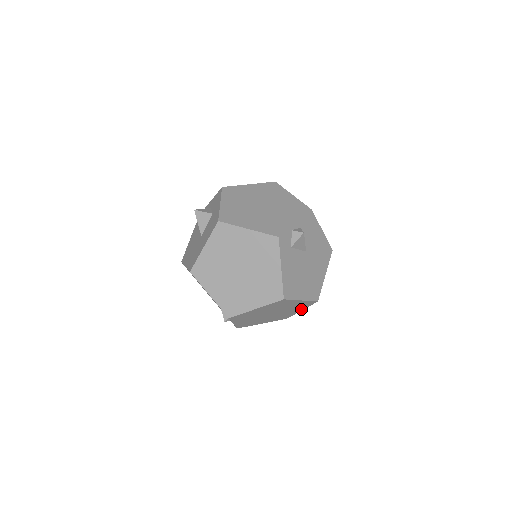
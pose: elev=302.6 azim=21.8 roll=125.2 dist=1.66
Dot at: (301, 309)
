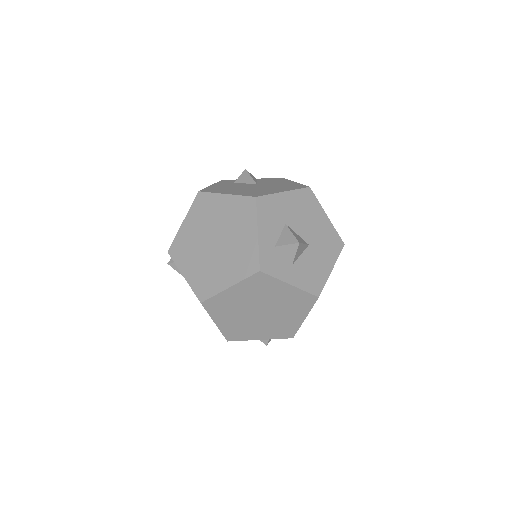
Dot at: (254, 229)
